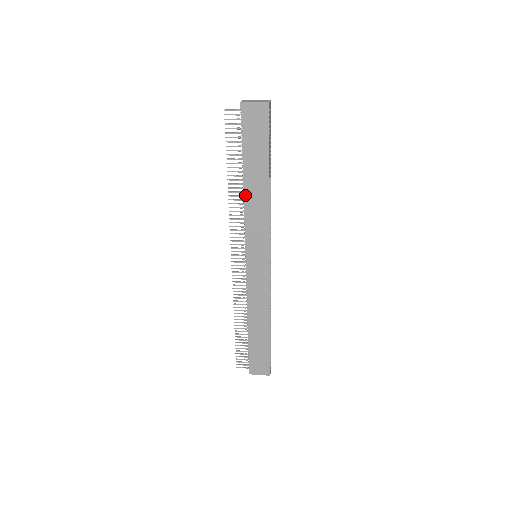
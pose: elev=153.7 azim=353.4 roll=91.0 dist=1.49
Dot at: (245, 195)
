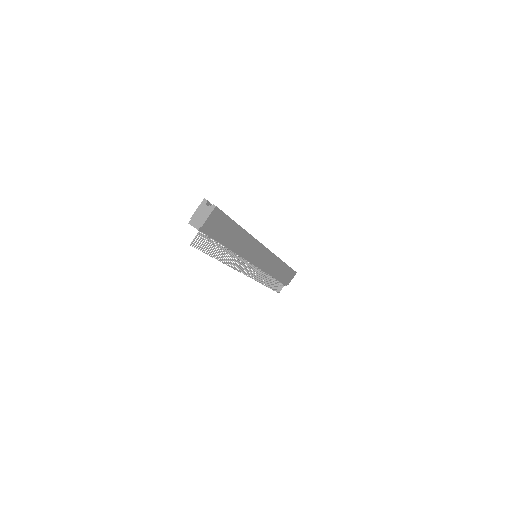
Dot at: (235, 251)
